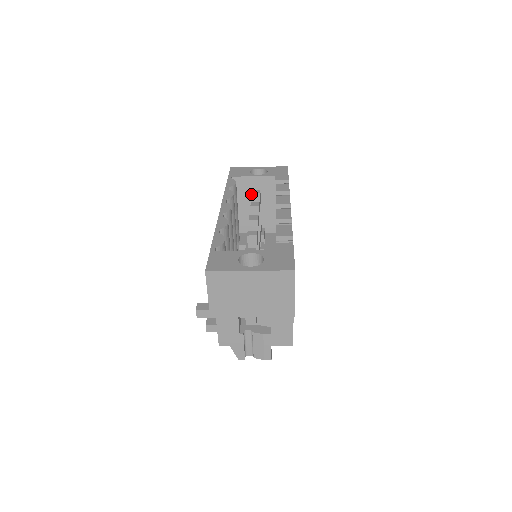
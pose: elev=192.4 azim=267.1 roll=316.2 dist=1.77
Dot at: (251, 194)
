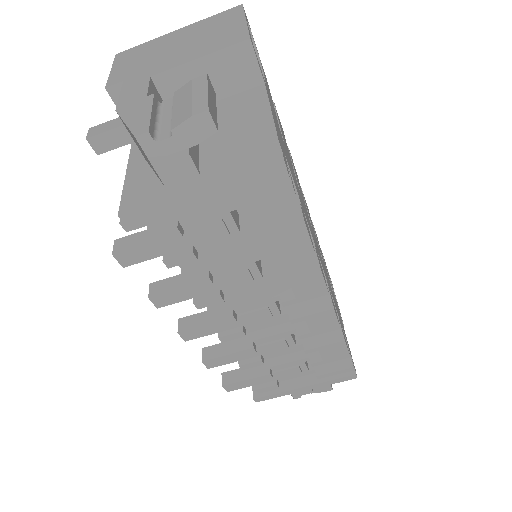
Dot at: occluded
